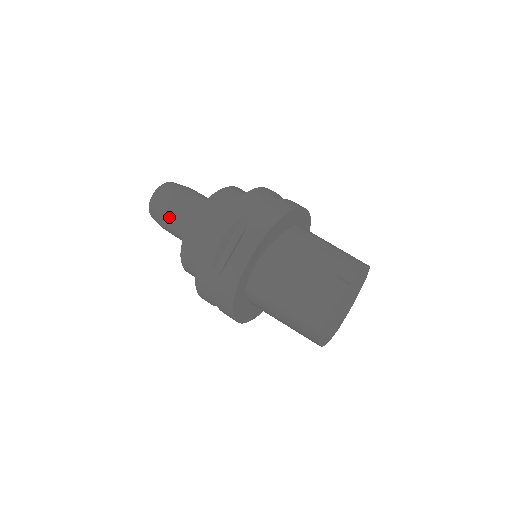
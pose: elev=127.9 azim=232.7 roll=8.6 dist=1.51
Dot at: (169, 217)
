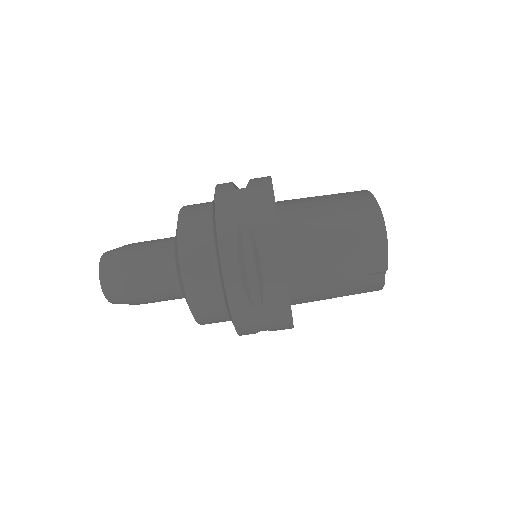
Dot at: occluded
